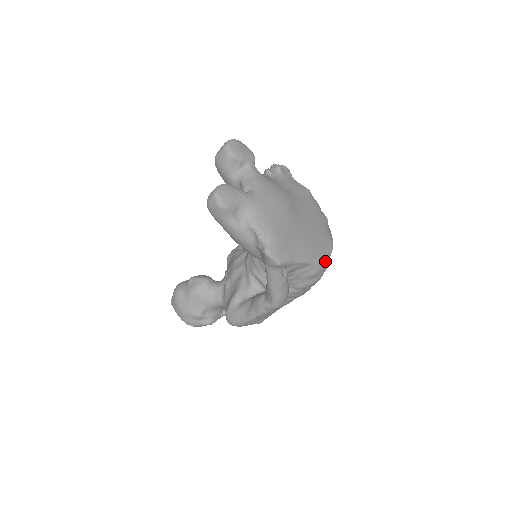
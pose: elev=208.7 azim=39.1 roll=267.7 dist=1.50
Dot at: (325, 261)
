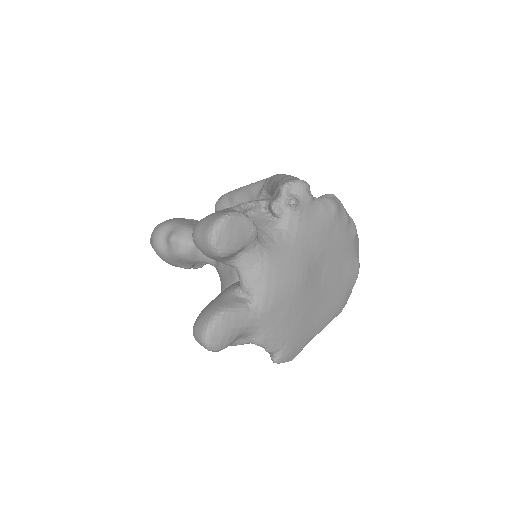
Dot at: (346, 302)
